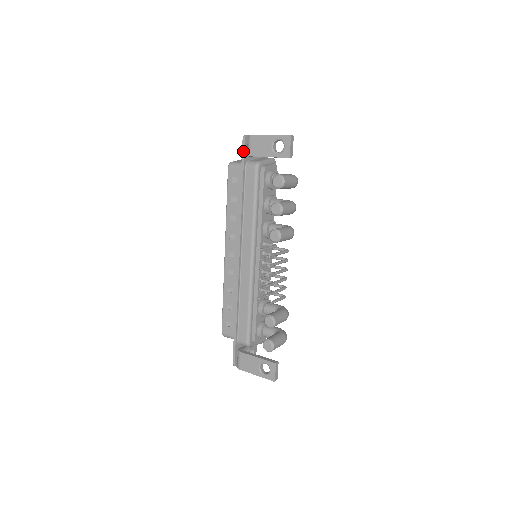
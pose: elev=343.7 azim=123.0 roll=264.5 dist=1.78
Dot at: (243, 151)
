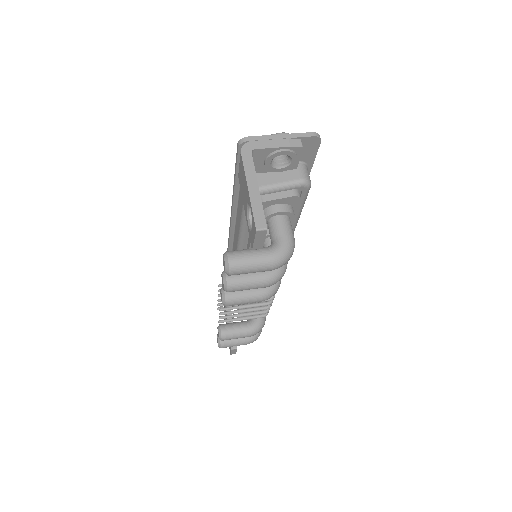
Dot at: (236, 159)
